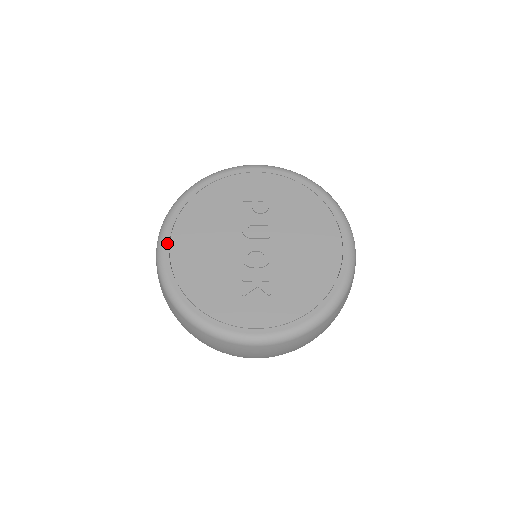
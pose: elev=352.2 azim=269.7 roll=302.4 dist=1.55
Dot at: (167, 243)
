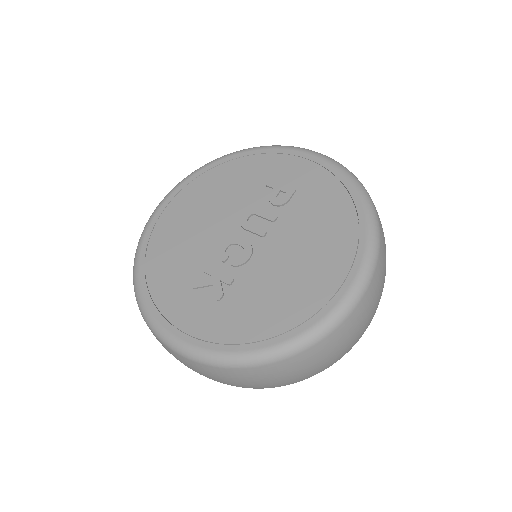
Dot at: (167, 202)
